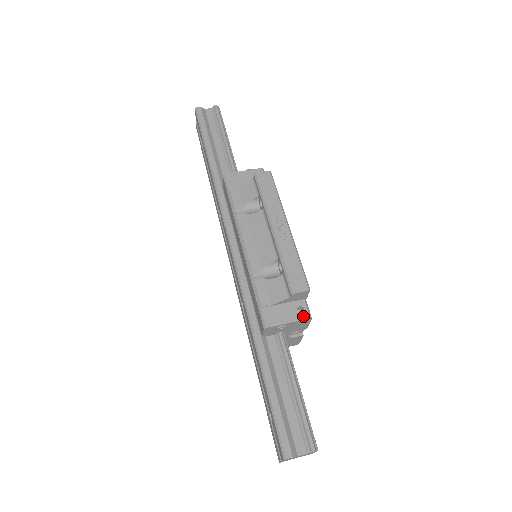
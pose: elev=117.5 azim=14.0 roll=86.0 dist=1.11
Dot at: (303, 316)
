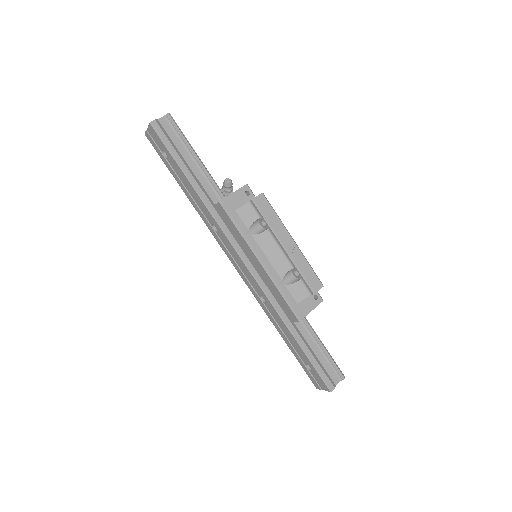
Dot at: (319, 301)
